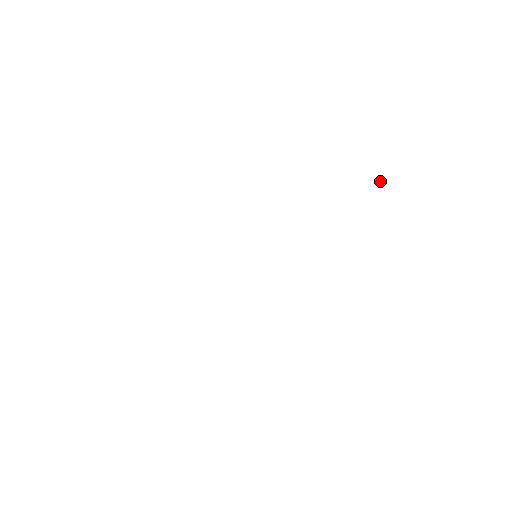
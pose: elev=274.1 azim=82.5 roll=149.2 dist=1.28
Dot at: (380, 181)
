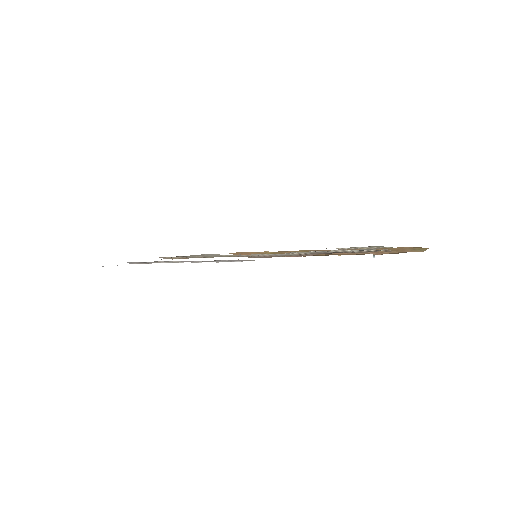
Dot at: occluded
